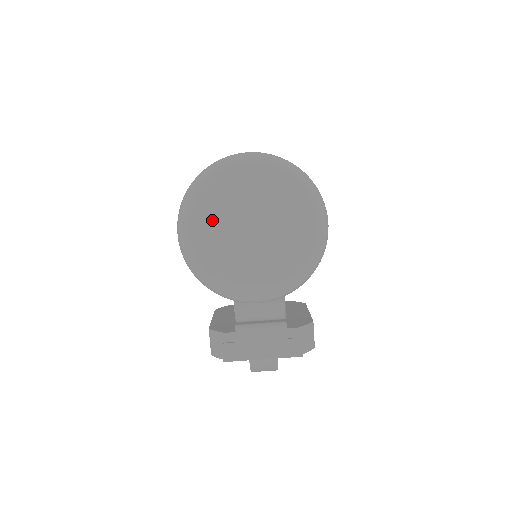
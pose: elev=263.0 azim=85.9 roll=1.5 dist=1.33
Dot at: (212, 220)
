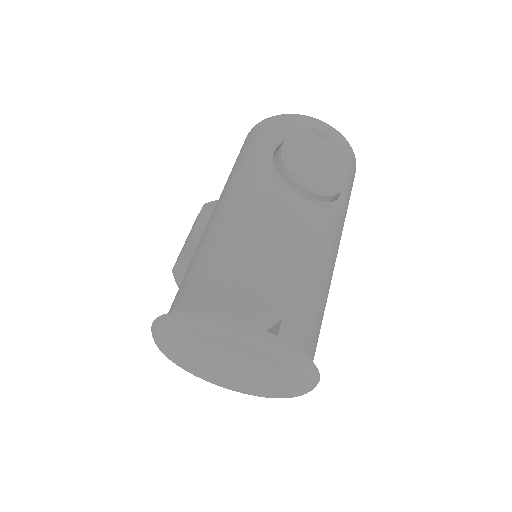
Dot at: (193, 345)
